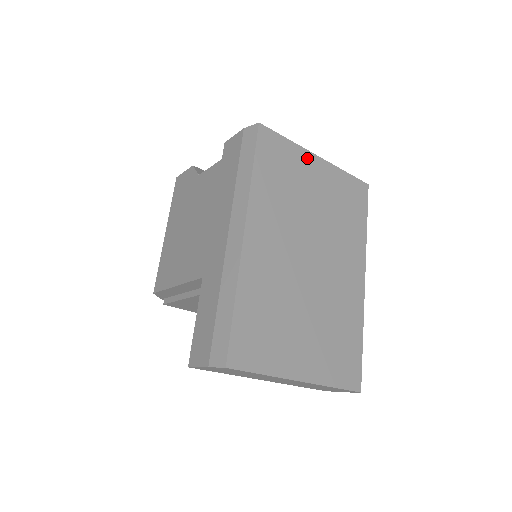
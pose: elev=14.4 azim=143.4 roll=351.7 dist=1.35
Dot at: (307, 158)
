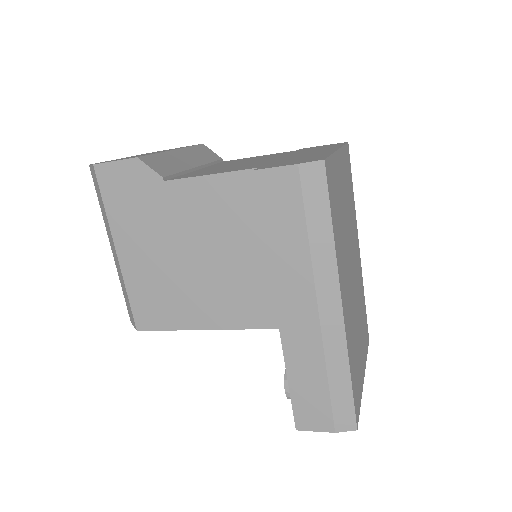
Dot at: (337, 162)
